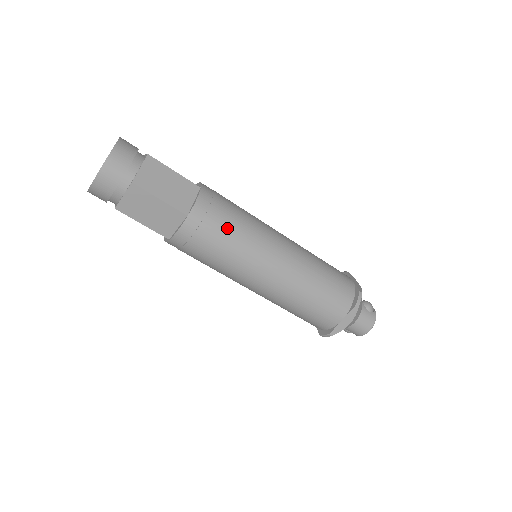
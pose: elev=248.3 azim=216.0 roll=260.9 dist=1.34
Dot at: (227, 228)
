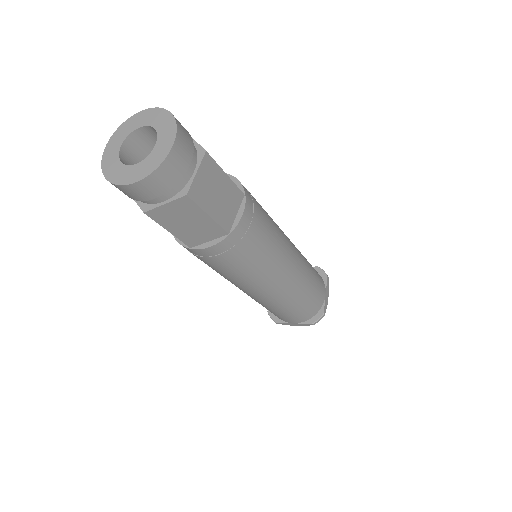
Dot at: (263, 209)
